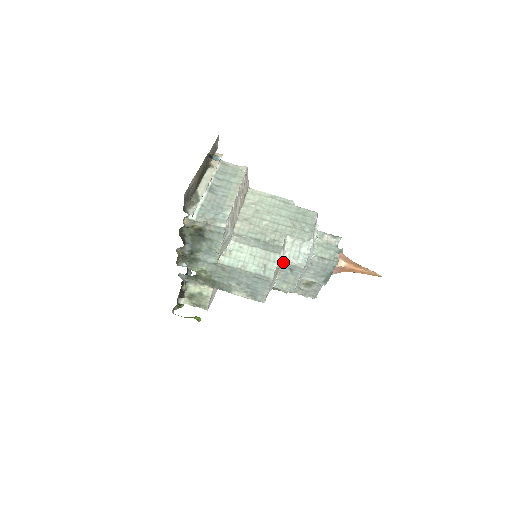
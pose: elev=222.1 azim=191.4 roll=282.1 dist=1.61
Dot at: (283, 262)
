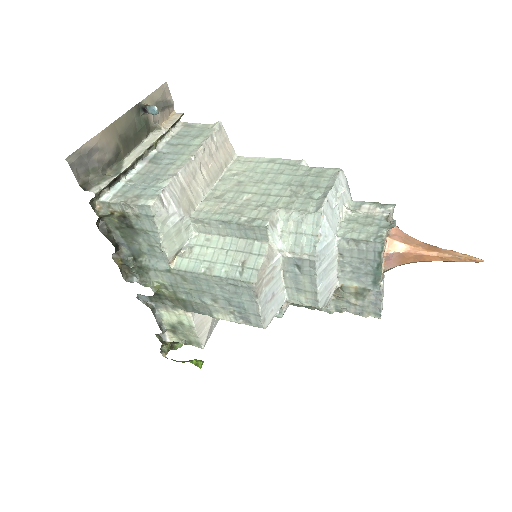
Dot at: (280, 255)
